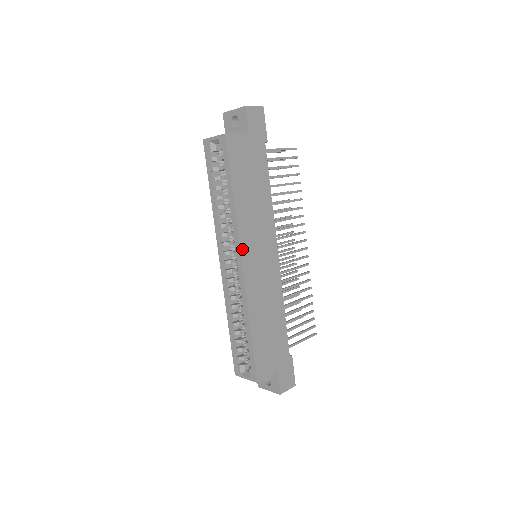
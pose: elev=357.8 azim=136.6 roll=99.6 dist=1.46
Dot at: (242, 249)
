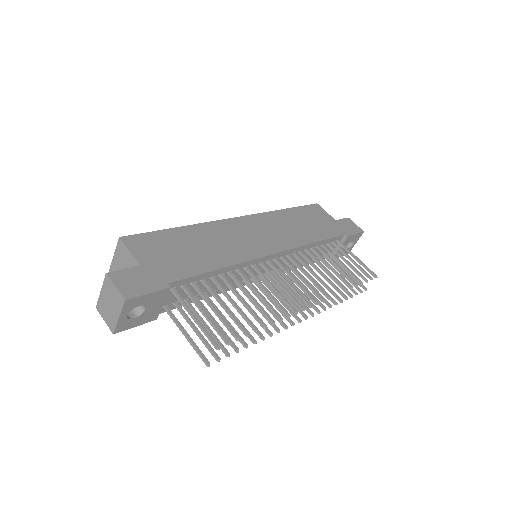
Dot at: (252, 217)
